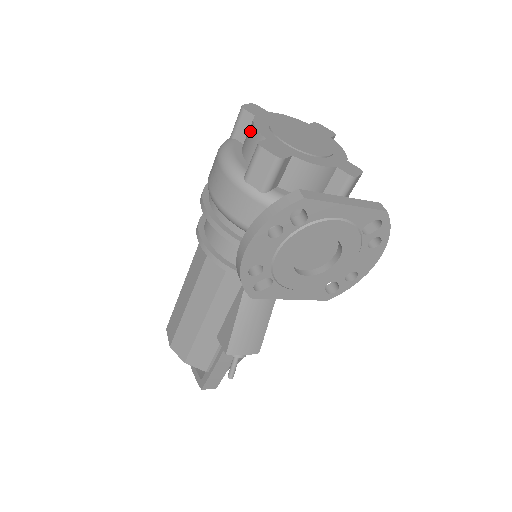
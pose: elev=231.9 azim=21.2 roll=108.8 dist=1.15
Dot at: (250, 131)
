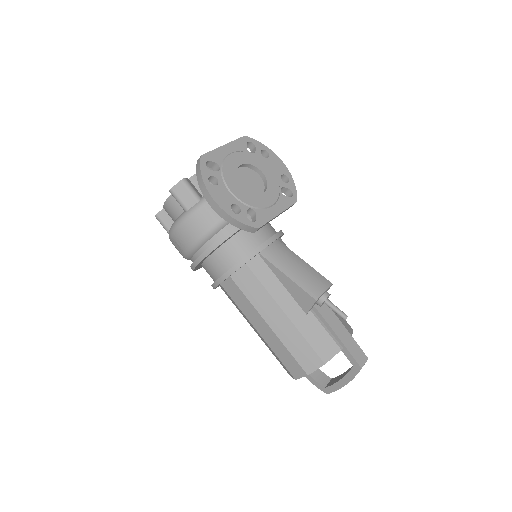
Dot at: (167, 209)
